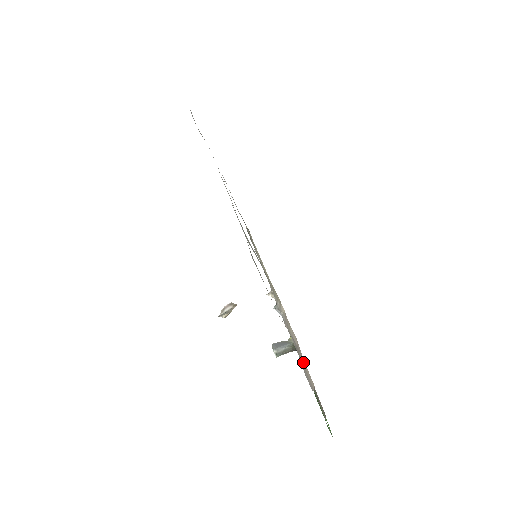
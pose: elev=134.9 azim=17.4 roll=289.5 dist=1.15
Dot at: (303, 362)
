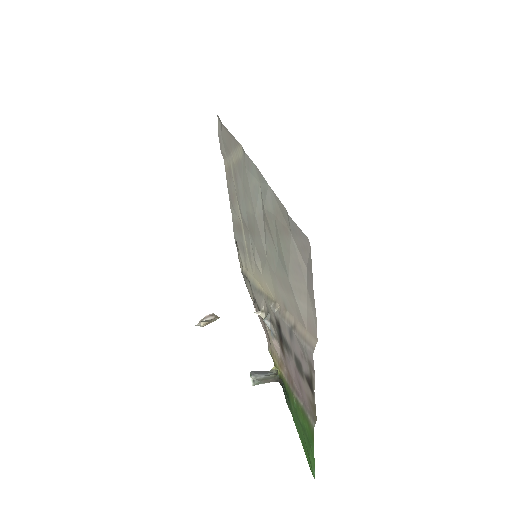
Dot at: (302, 331)
